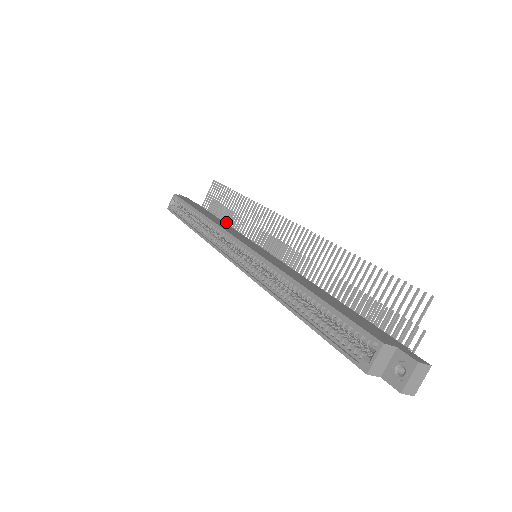
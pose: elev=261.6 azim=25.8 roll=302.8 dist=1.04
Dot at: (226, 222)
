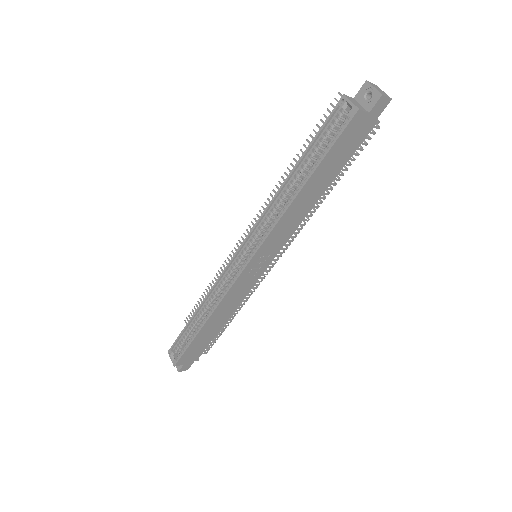
Dot at: occluded
